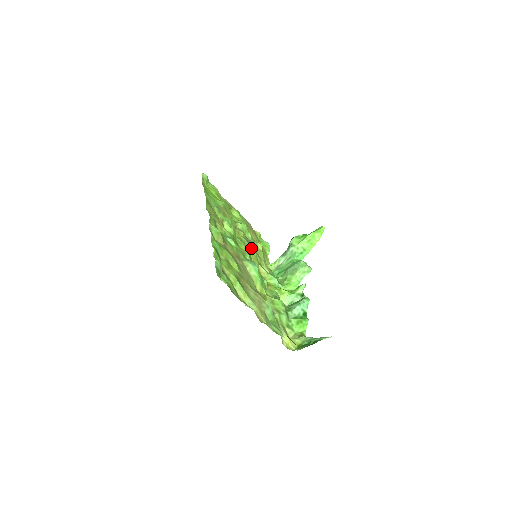
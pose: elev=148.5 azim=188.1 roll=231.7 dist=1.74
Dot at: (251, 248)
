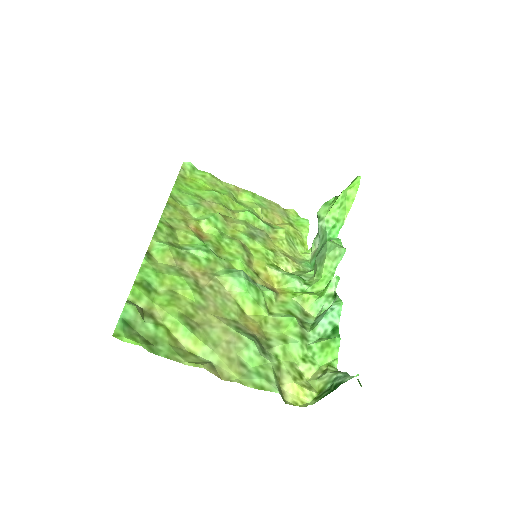
Dot at: (256, 244)
